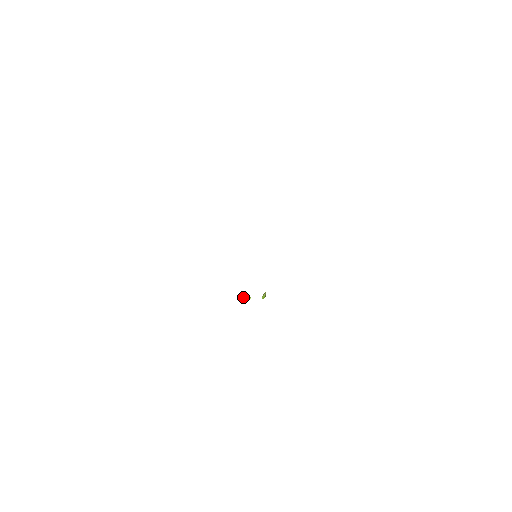
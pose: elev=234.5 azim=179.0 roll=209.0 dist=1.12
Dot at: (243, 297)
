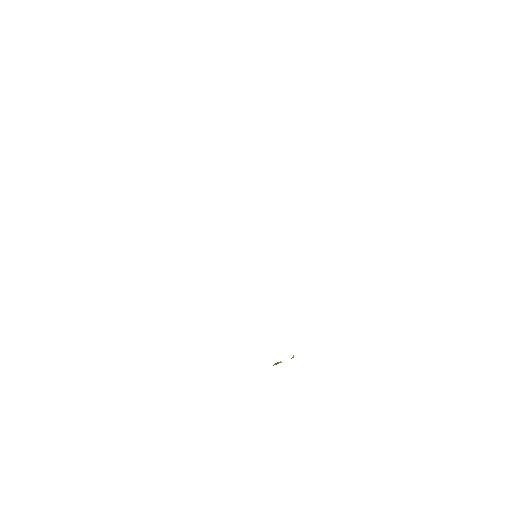
Dot at: (276, 363)
